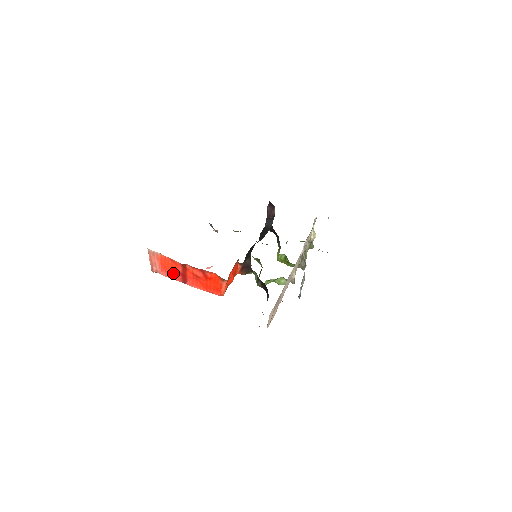
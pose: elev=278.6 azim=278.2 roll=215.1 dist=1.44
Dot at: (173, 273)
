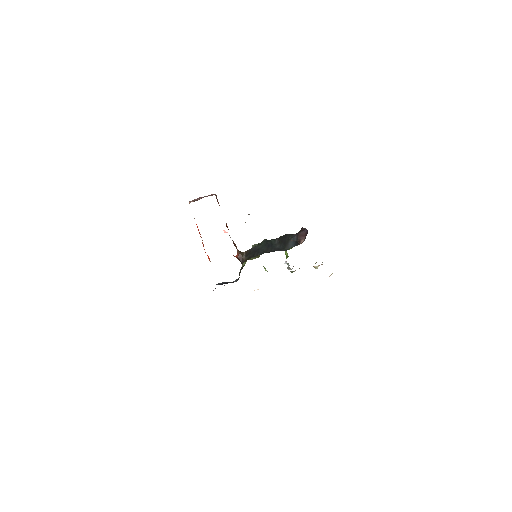
Dot at: occluded
